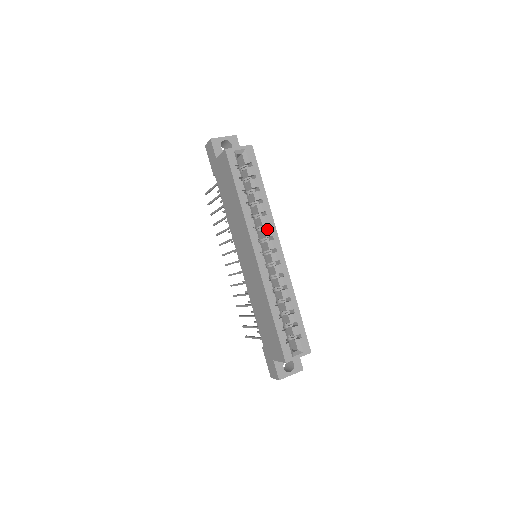
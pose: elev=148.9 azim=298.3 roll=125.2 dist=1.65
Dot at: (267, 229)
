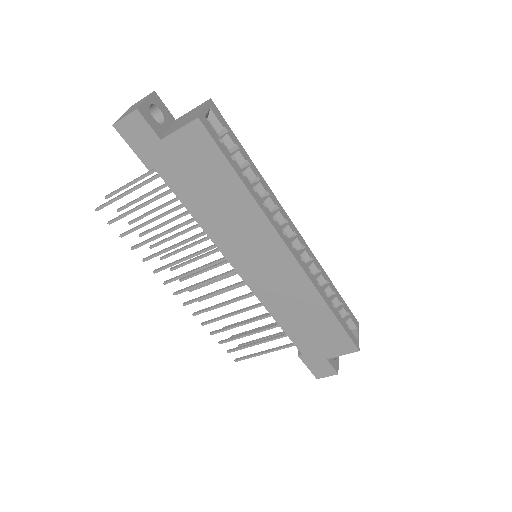
Dot at: (278, 213)
